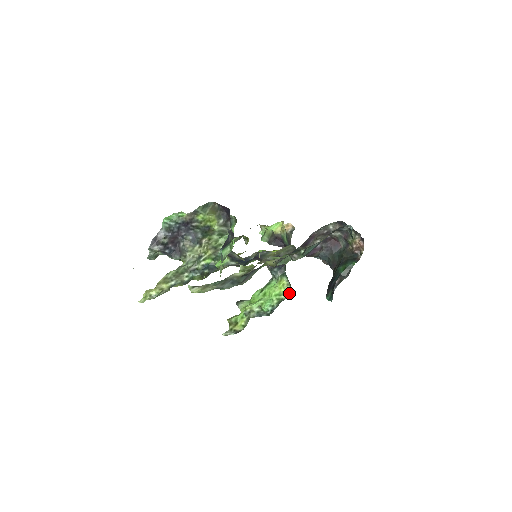
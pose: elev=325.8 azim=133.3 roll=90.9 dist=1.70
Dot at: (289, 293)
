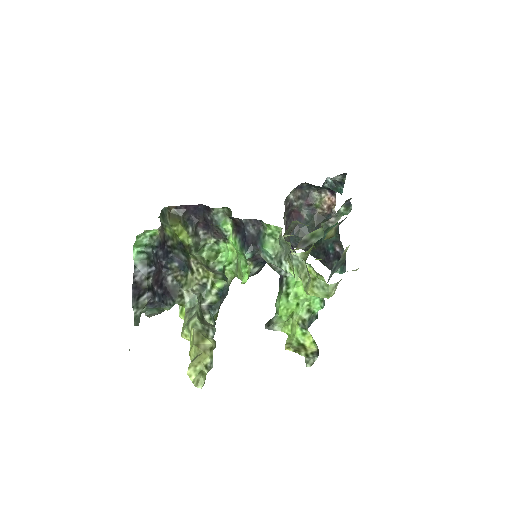
Dot at: (322, 278)
